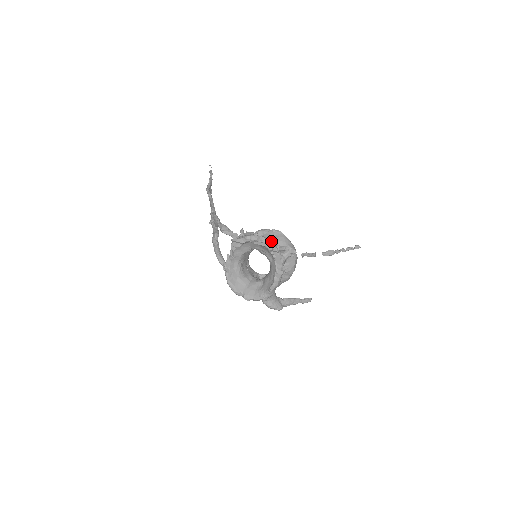
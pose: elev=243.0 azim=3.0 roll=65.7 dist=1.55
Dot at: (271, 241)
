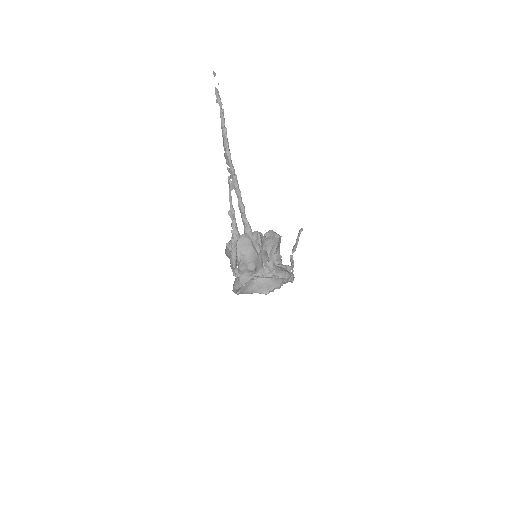
Dot at: (275, 249)
